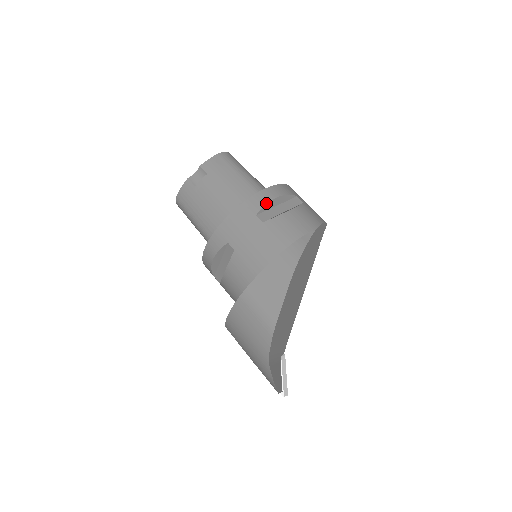
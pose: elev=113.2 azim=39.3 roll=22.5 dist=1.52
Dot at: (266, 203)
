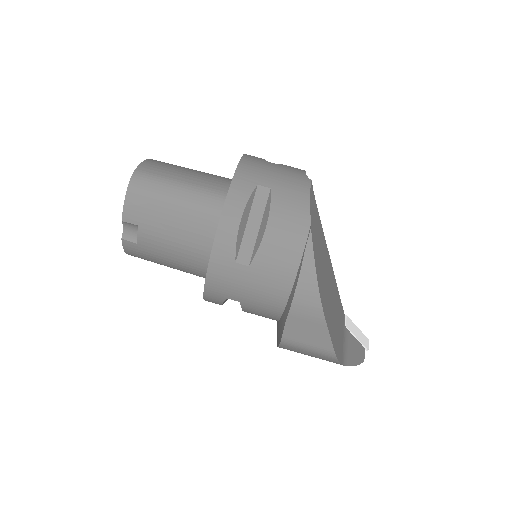
Dot at: (235, 240)
